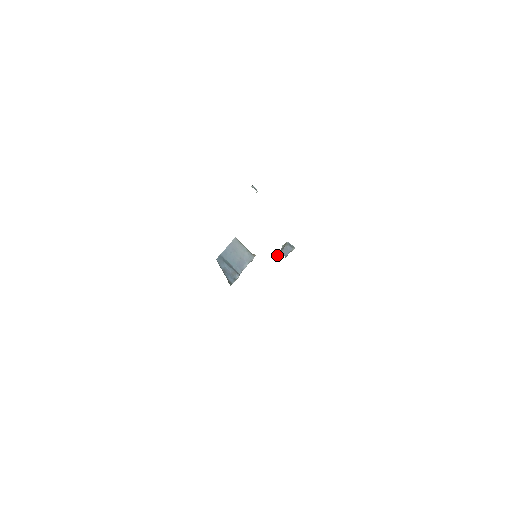
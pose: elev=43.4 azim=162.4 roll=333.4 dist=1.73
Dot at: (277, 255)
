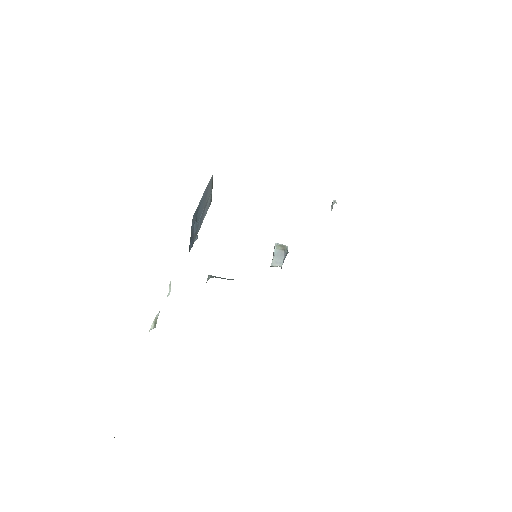
Dot at: (274, 262)
